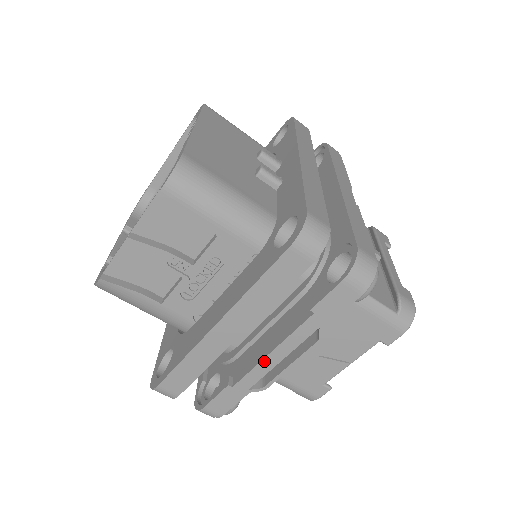
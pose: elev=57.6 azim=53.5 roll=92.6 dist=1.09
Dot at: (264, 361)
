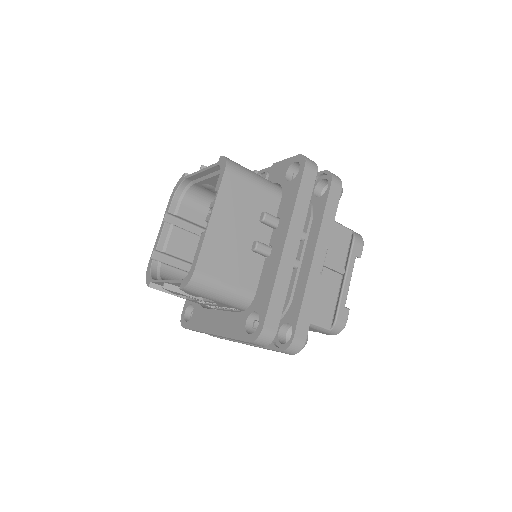
Dot at: occluded
